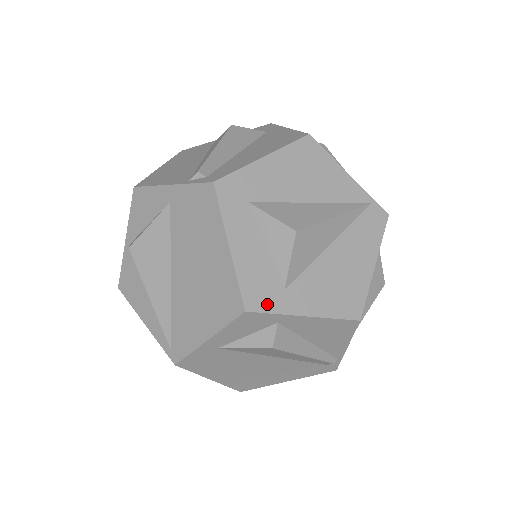
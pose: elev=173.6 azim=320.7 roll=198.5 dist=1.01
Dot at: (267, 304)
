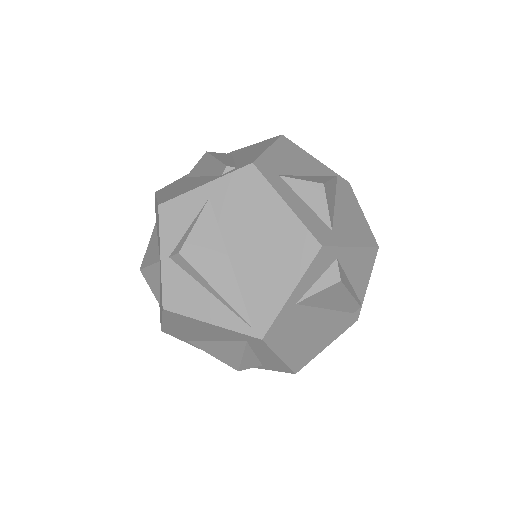
Dot at: (330, 240)
